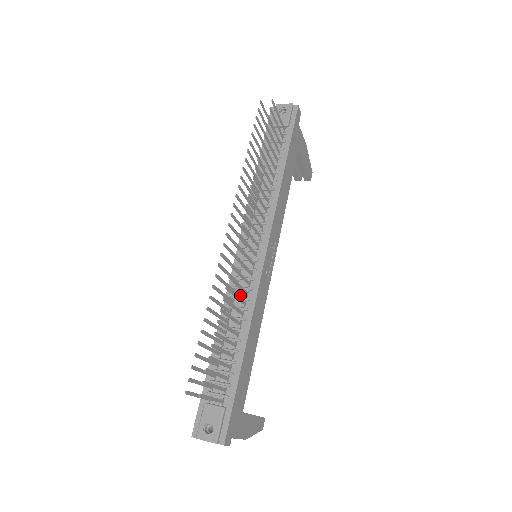
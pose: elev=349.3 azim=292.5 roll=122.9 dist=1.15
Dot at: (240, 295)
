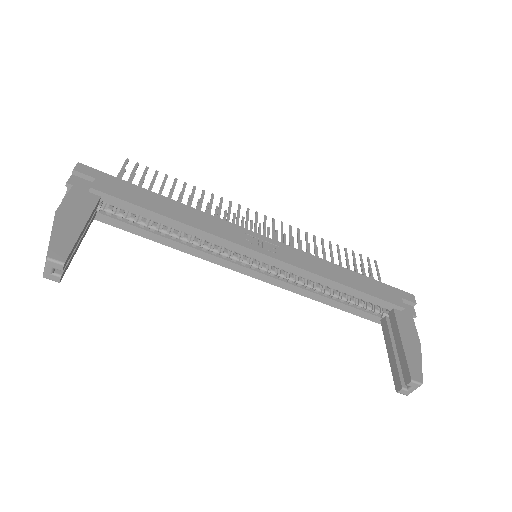
Dot at: occluded
